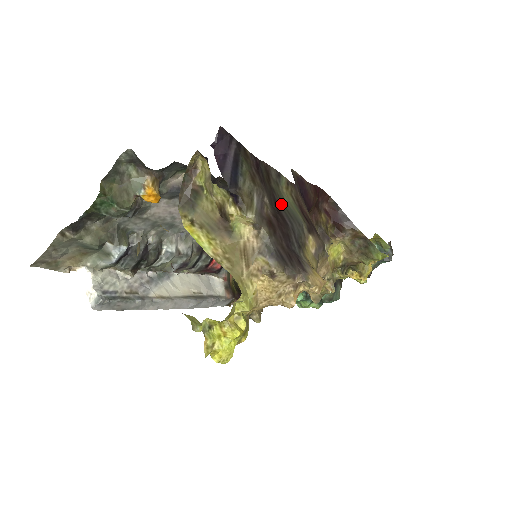
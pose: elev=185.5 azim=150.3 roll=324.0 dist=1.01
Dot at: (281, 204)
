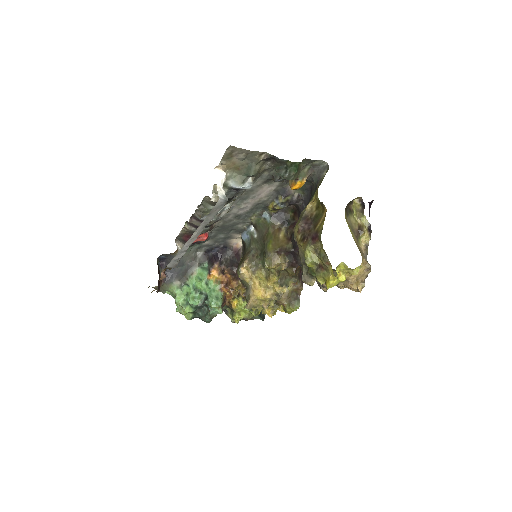
Dot at: occluded
